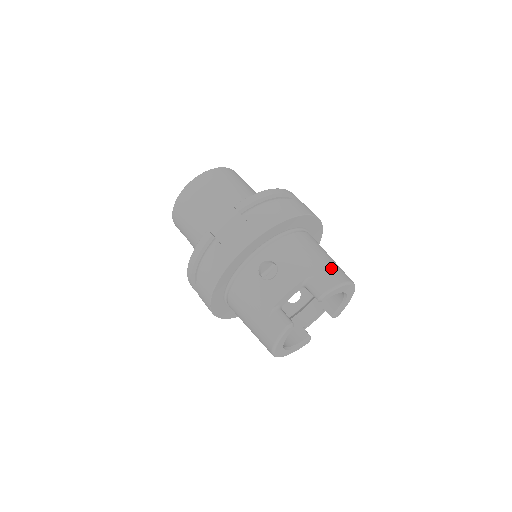
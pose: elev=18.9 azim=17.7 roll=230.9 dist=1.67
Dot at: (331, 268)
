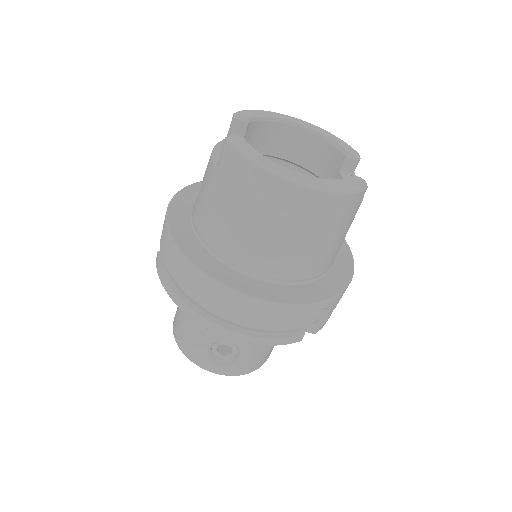
Dot at: occluded
